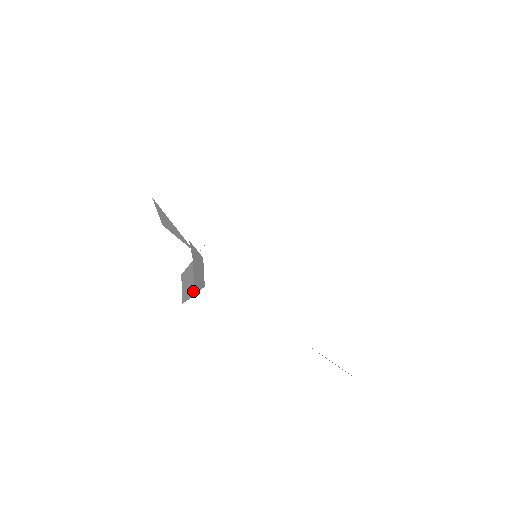
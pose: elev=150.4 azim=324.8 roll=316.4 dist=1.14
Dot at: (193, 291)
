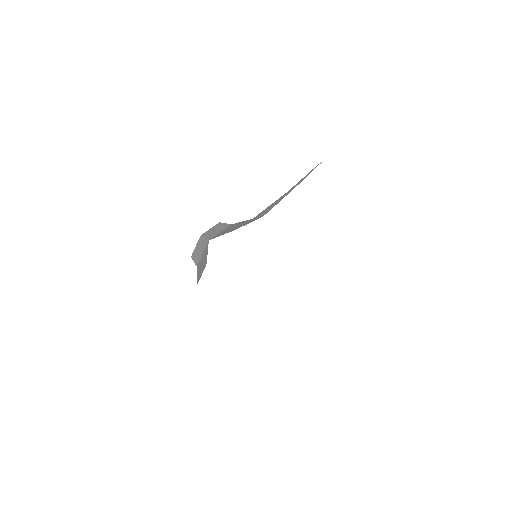
Dot at: (198, 262)
